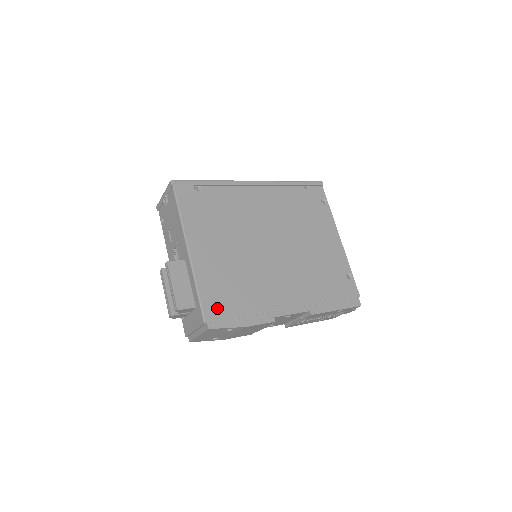
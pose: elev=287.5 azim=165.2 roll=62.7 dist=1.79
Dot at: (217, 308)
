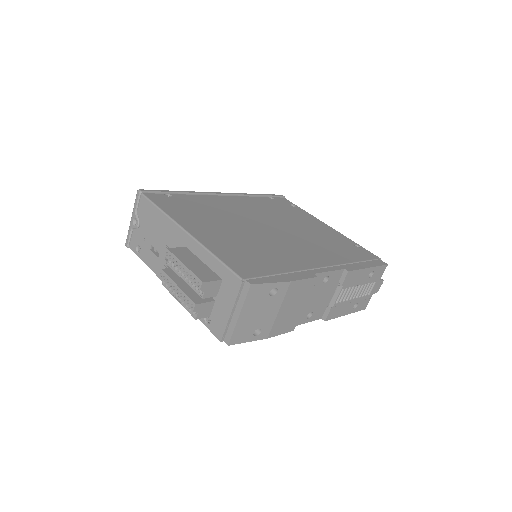
Dot at: (248, 269)
